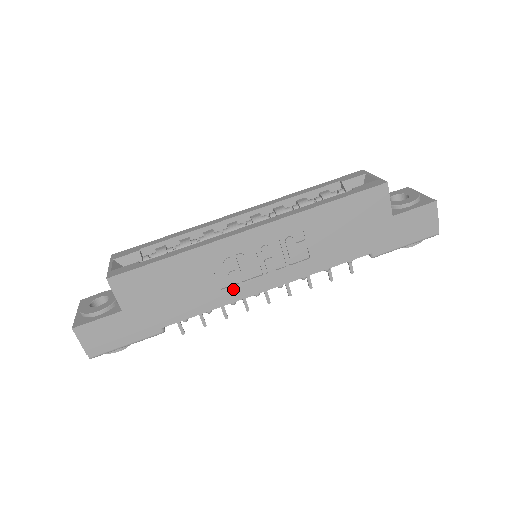
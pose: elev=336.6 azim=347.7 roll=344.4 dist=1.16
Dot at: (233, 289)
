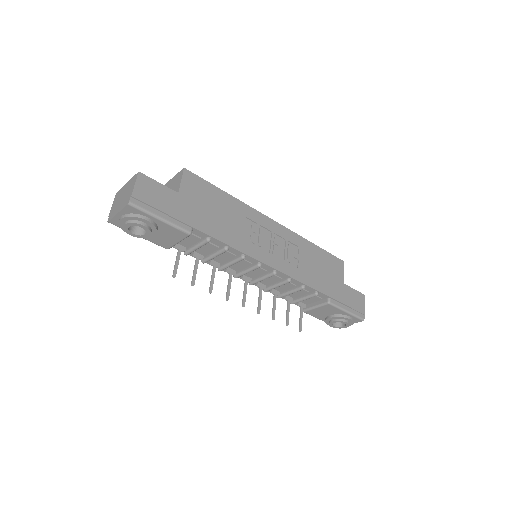
Dot at: (250, 245)
